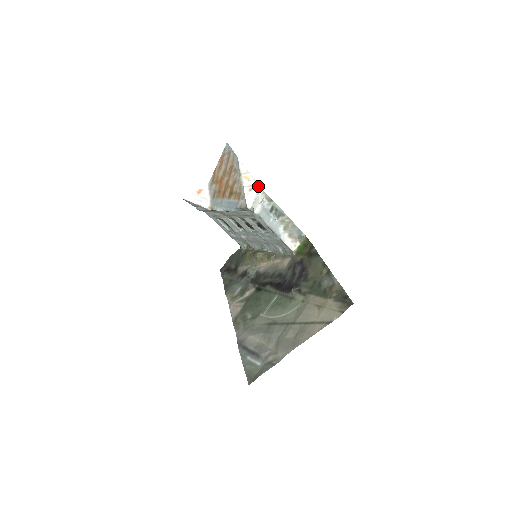
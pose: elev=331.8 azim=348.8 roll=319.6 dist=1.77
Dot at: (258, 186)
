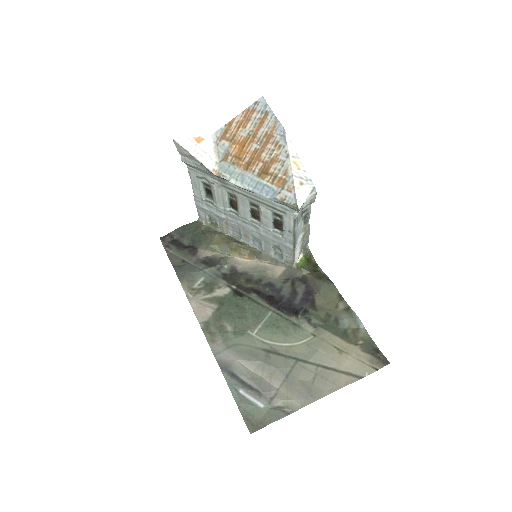
Dot at: (311, 183)
